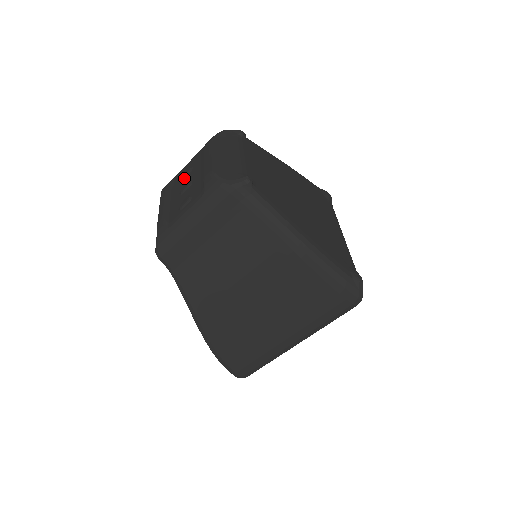
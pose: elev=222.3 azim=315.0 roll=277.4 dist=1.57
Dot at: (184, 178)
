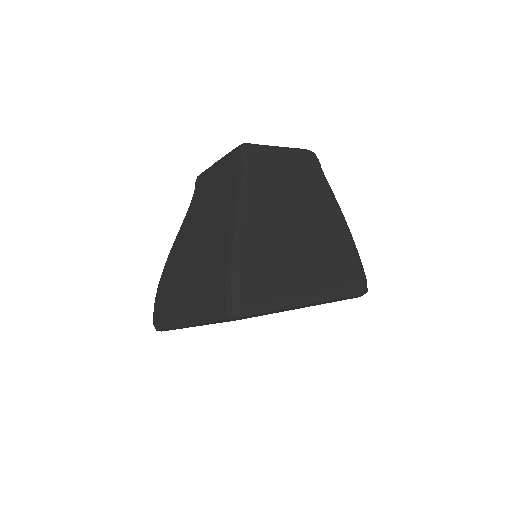
Dot at: occluded
